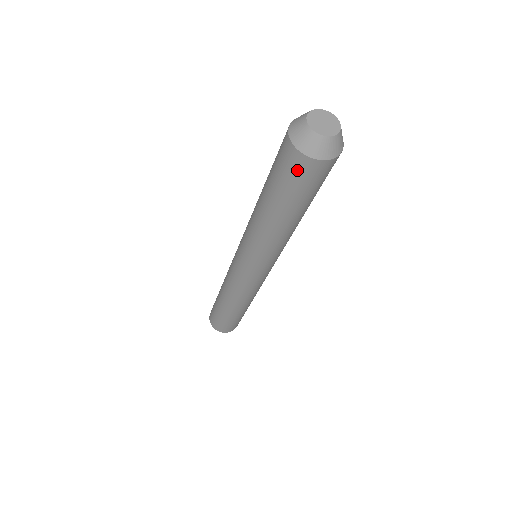
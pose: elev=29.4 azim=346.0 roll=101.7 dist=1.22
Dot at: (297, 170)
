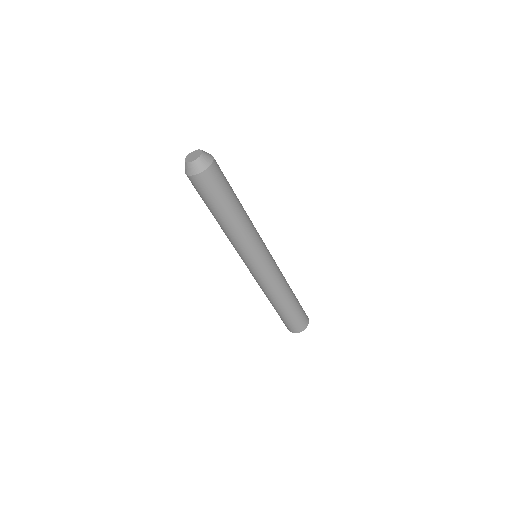
Dot at: (209, 182)
